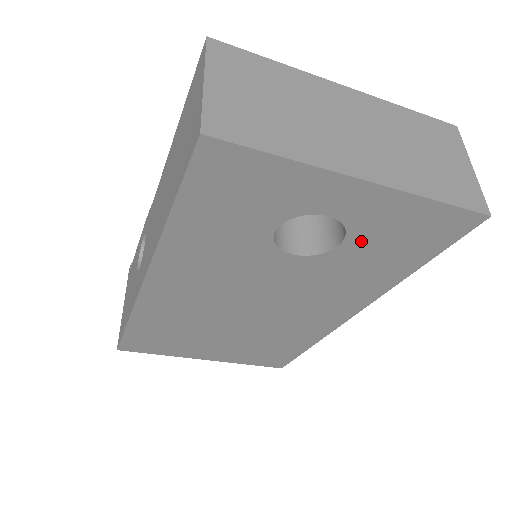
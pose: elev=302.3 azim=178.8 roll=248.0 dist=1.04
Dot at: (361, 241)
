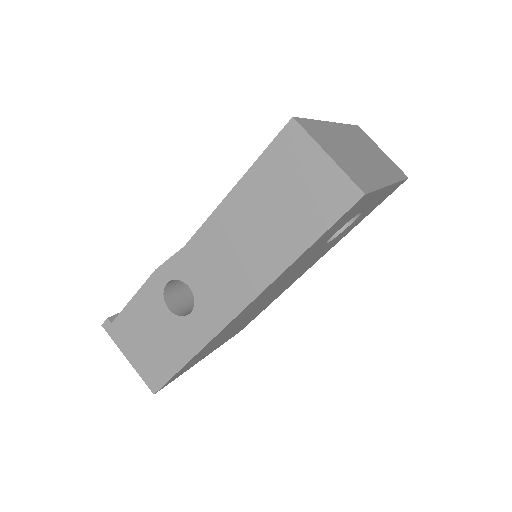
Dot at: (359, 217)
